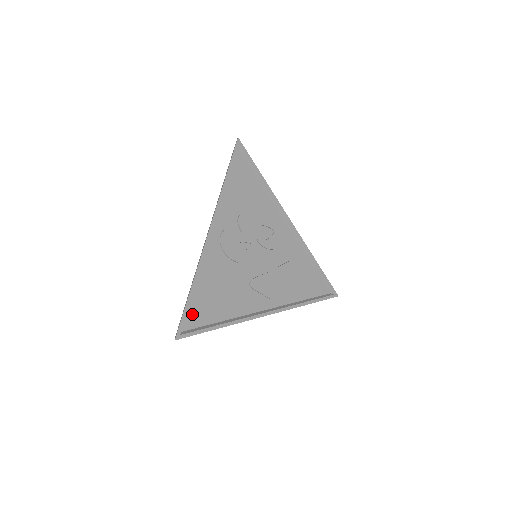
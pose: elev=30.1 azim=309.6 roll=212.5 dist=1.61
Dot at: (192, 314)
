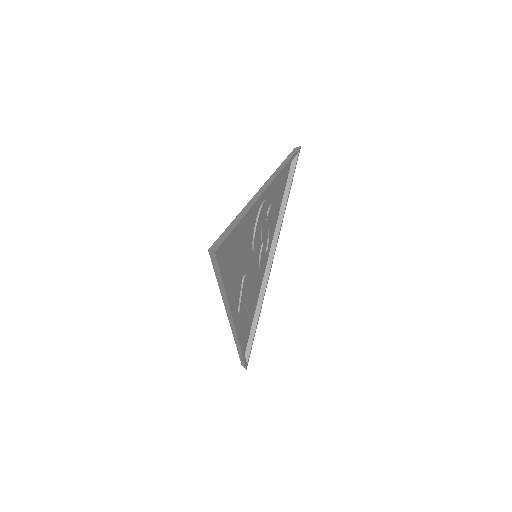
Dot at: occluded
